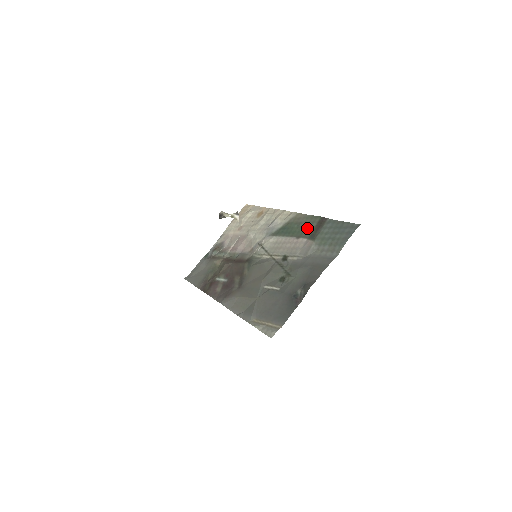
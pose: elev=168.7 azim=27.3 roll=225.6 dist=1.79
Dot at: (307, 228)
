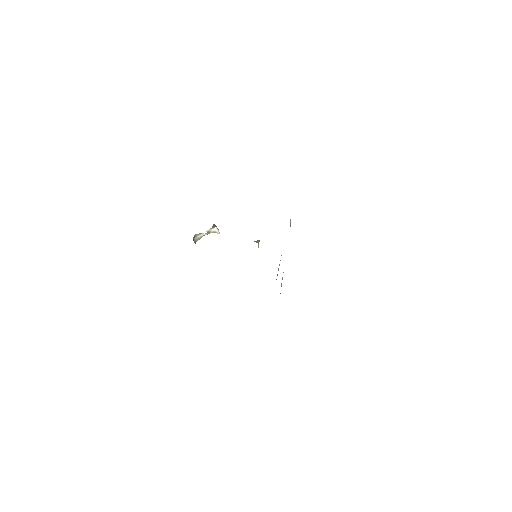
Dot at: occluded
